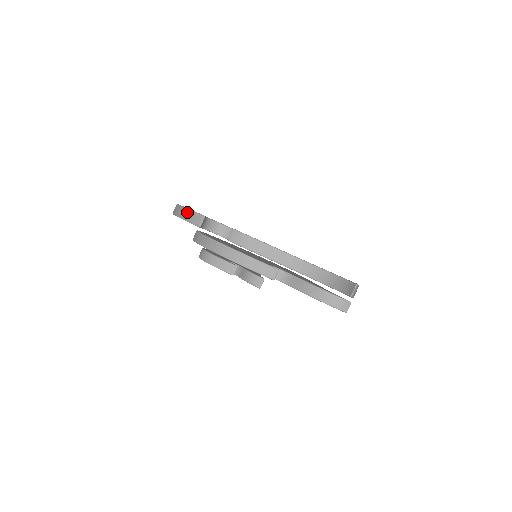
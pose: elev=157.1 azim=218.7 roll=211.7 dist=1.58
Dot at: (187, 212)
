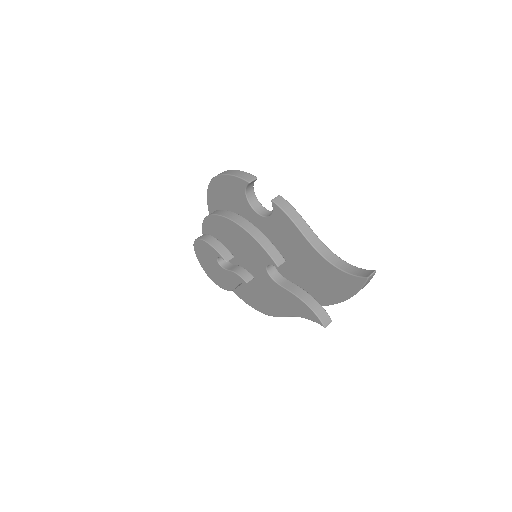
Dot at: (239, 172)
